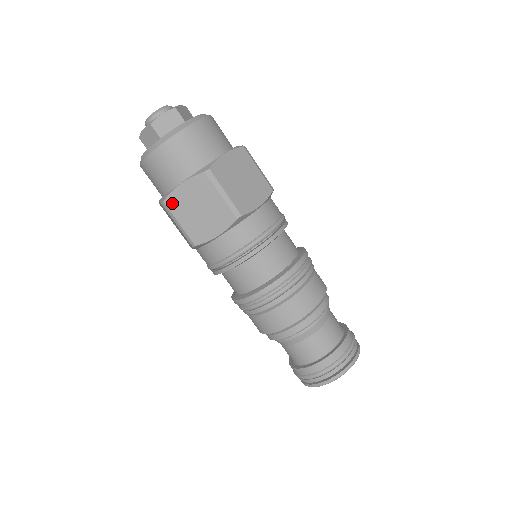
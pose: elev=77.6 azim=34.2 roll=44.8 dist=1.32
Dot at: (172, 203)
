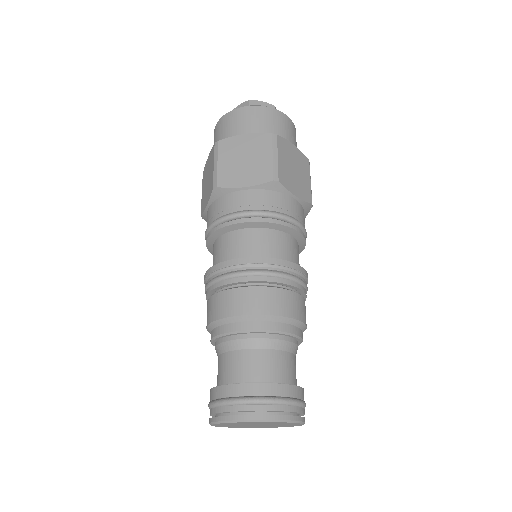
Dot at: (204, 174)
